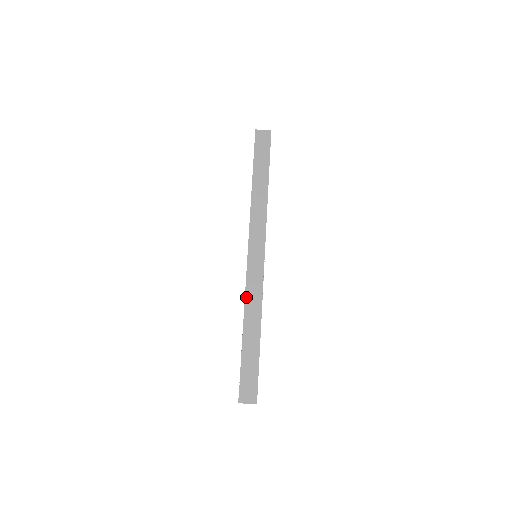
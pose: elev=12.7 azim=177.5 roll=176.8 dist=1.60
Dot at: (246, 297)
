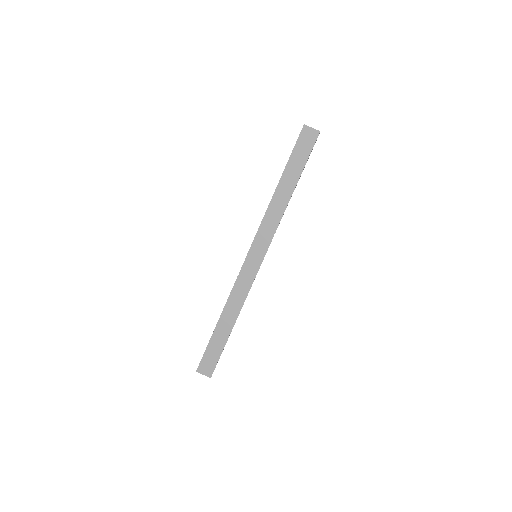
Dot at: (233, 290)
